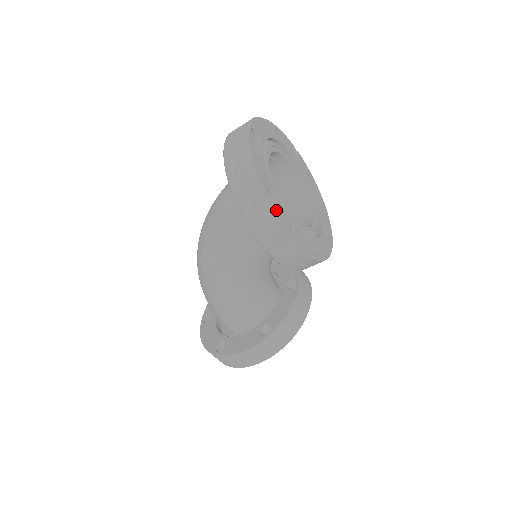
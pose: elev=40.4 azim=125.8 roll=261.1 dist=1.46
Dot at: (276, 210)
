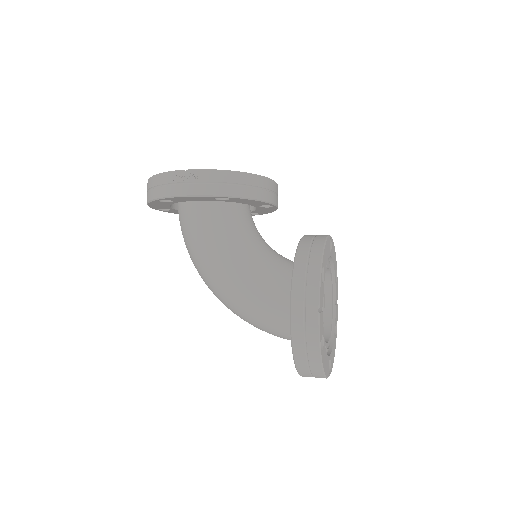
Dot at: occluded
